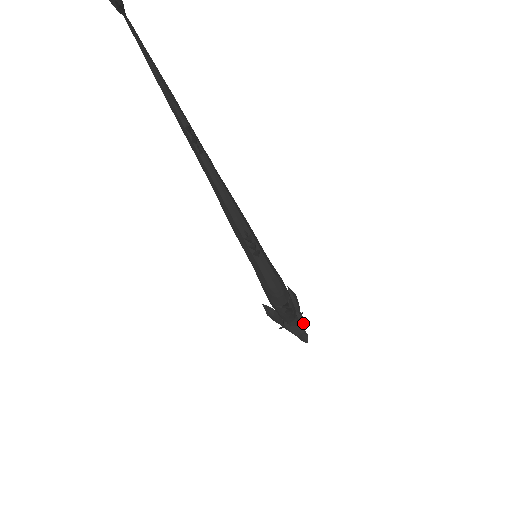
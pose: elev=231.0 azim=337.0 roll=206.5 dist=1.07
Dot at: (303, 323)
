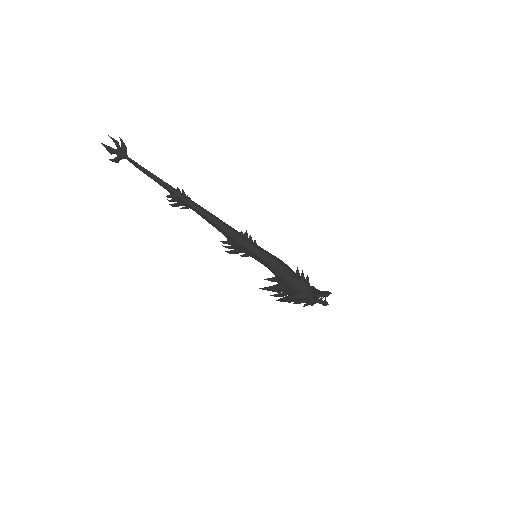
Dot at: (318, 290)
